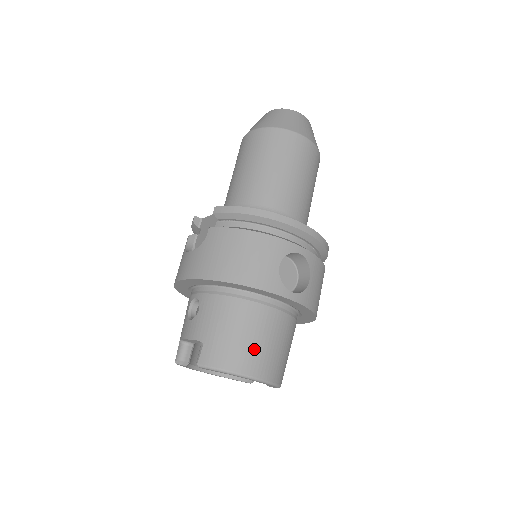
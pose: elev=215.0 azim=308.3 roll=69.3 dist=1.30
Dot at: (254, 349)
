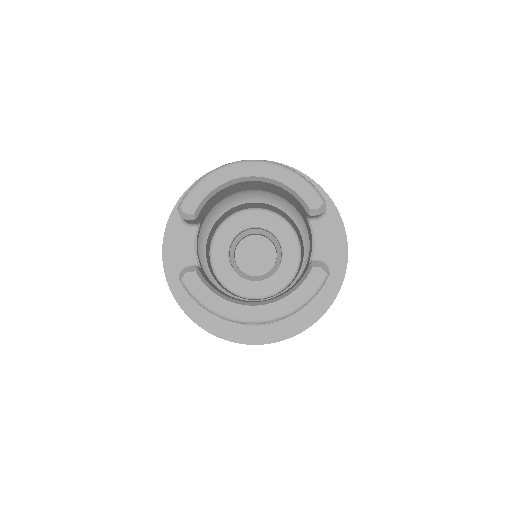
Dot at: occluded
